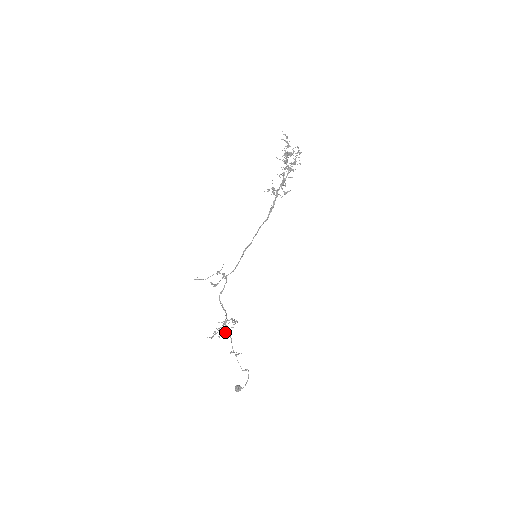
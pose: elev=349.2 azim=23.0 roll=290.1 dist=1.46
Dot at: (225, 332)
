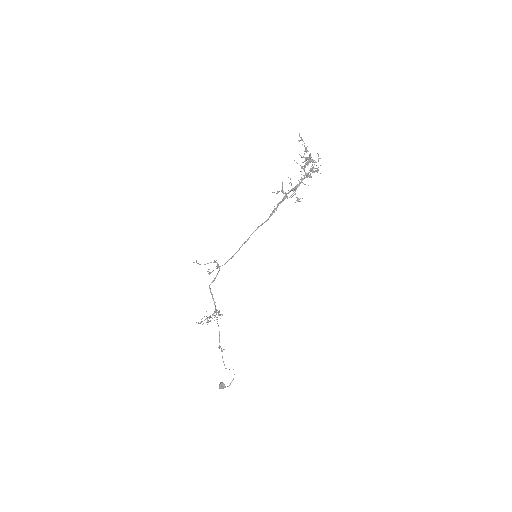
Dot at: occluded
